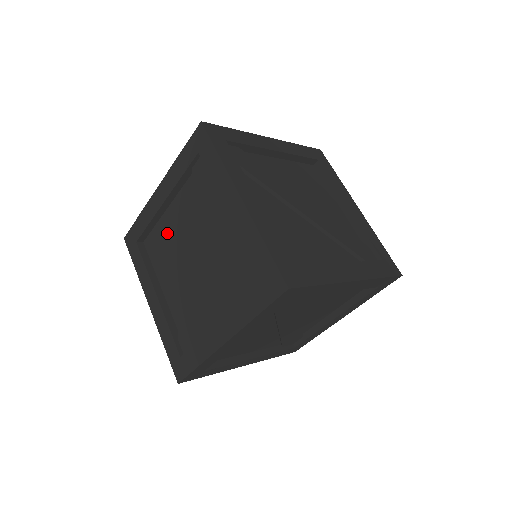
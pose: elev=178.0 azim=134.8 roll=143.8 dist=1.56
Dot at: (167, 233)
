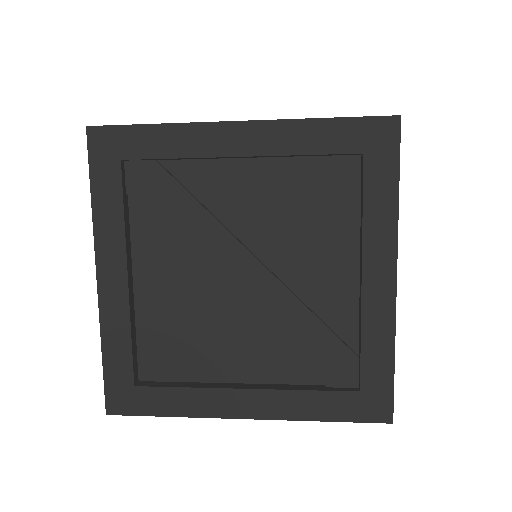
Dot at: occluded
